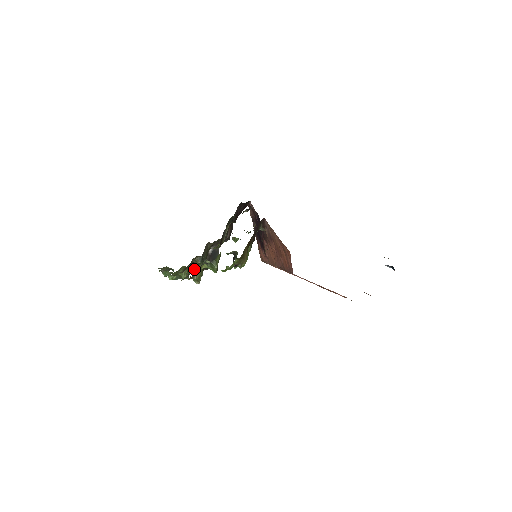
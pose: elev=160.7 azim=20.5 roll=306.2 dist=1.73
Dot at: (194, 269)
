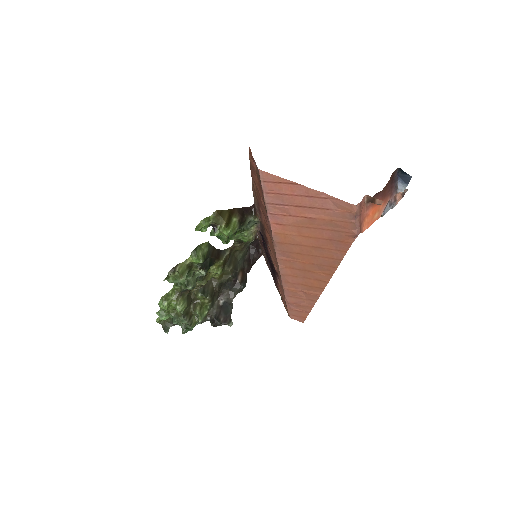
Dot at: (196, 309)
